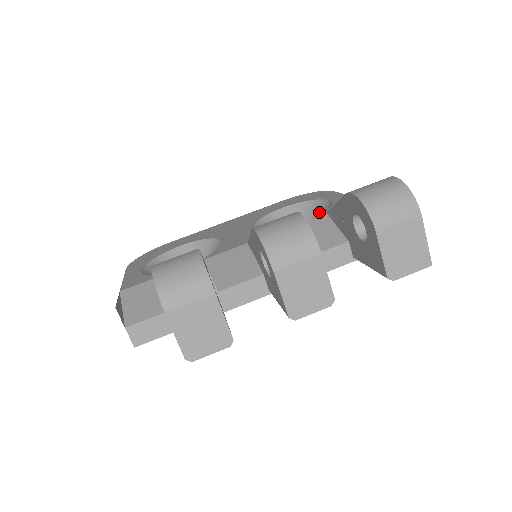
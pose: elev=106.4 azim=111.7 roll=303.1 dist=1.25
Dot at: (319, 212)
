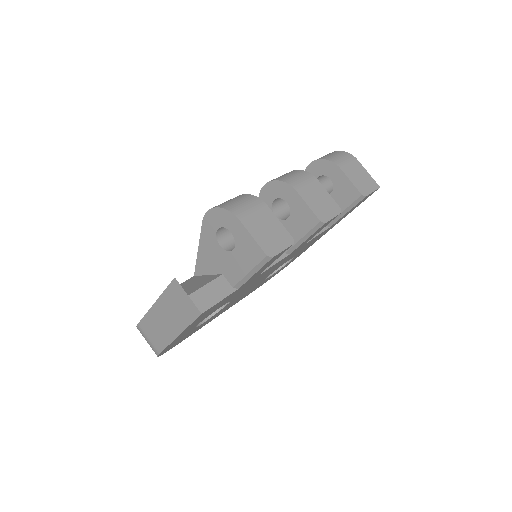
Dot at: occluded
